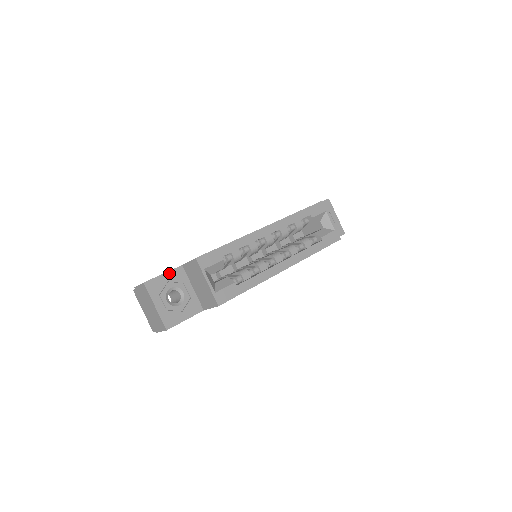
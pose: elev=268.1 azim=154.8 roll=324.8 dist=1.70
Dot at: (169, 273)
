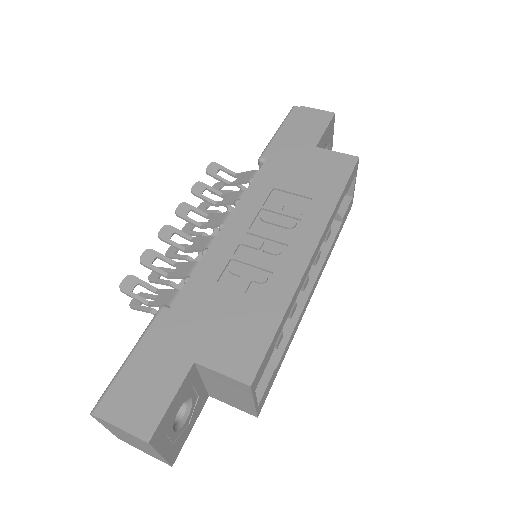
Dot at: (179, 392)
